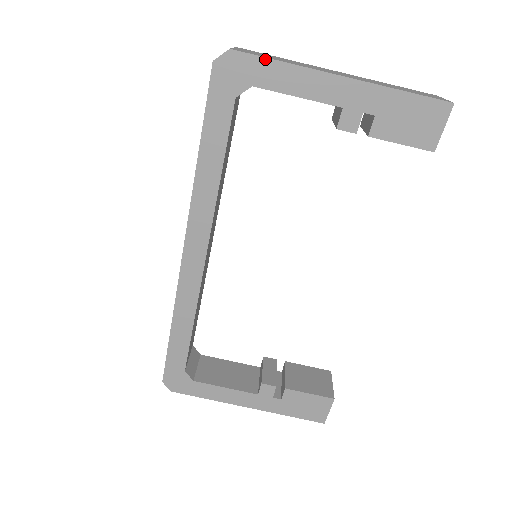
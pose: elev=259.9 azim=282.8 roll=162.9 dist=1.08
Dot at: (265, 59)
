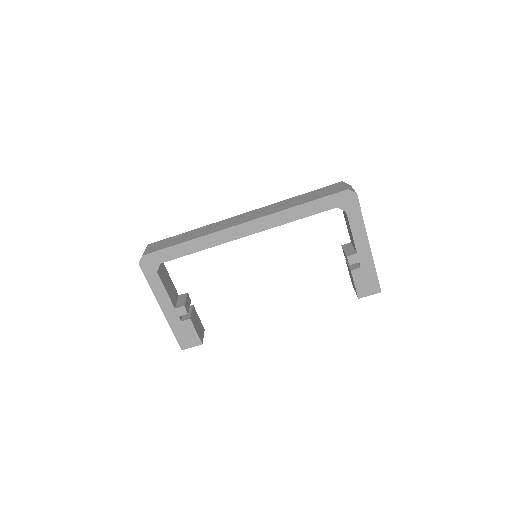
Dot at: (360, 211)
